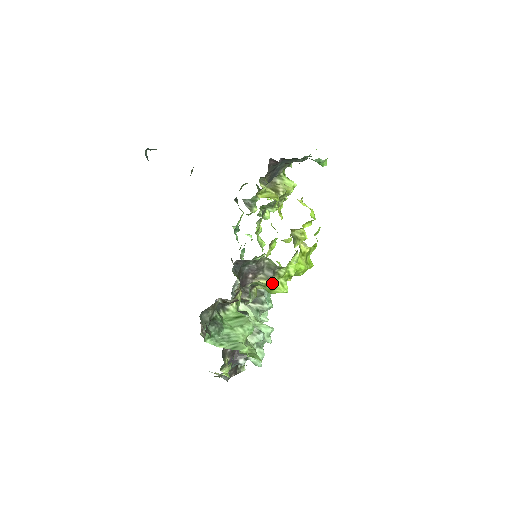
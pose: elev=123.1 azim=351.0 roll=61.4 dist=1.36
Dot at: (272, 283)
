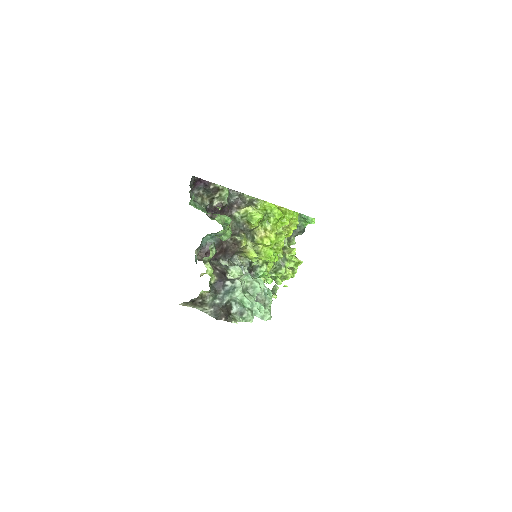
Dot at: (251, 211)
